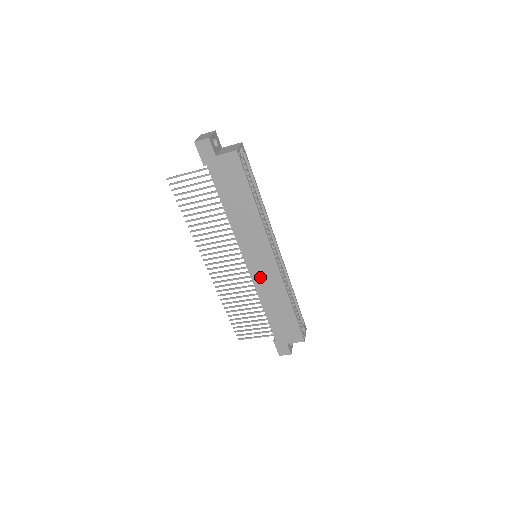
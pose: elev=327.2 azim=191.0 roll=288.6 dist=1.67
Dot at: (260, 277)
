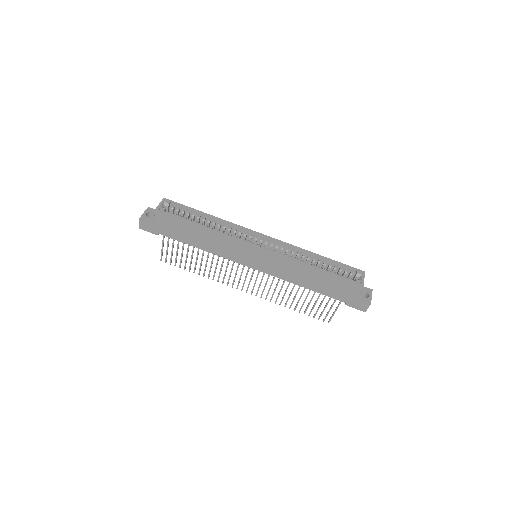
Dot at: (271, 269)
